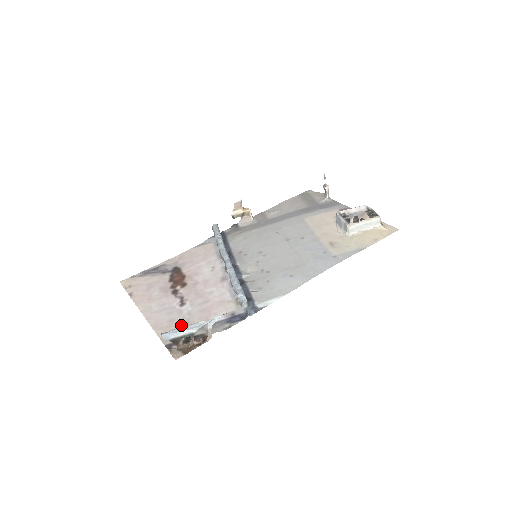
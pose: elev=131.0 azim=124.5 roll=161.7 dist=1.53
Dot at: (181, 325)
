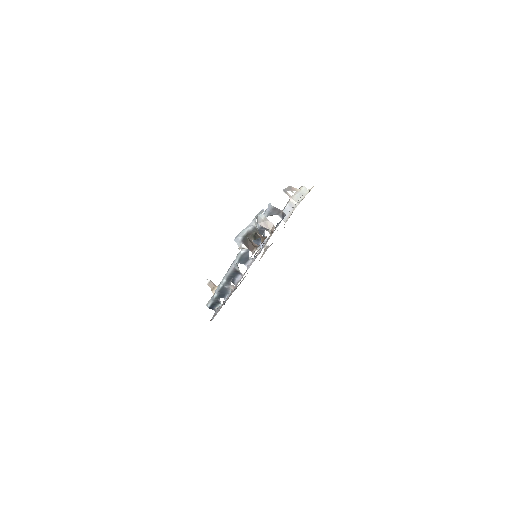
Dot at: occluded
